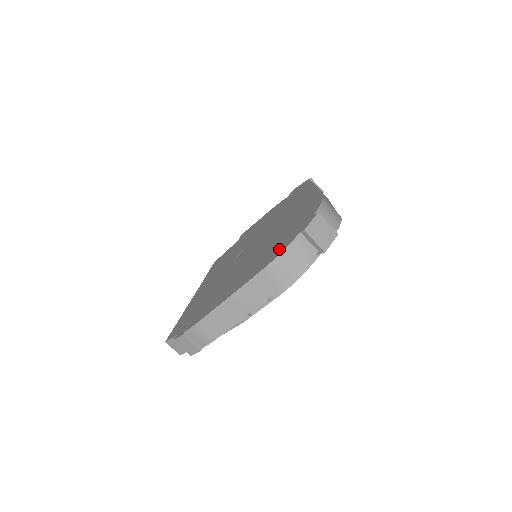
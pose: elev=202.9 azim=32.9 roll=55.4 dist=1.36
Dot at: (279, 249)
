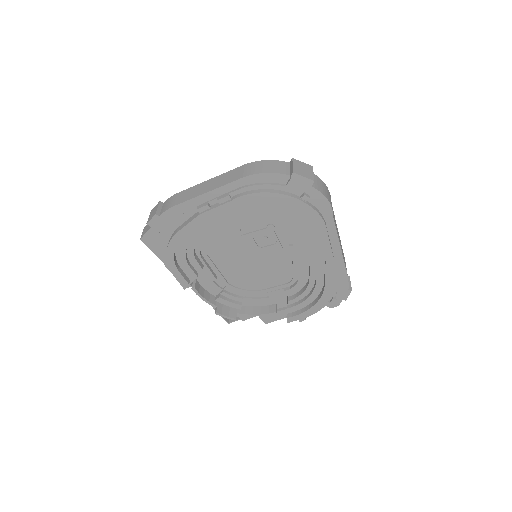
Dot at: occluded
